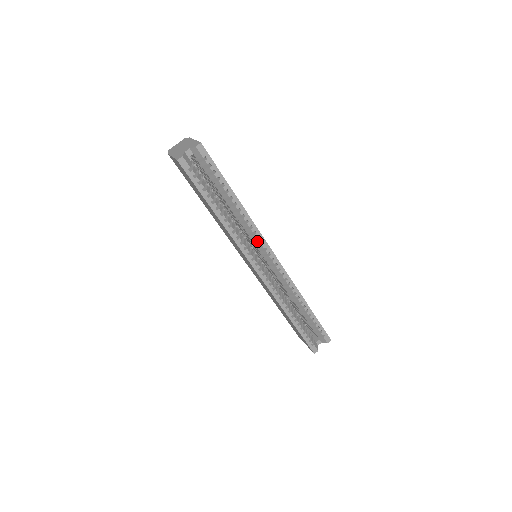
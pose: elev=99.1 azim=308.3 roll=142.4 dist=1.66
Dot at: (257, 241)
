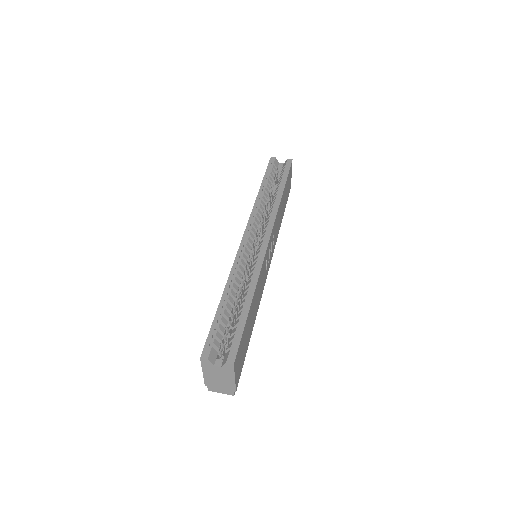
Dot at: (268, 221)
